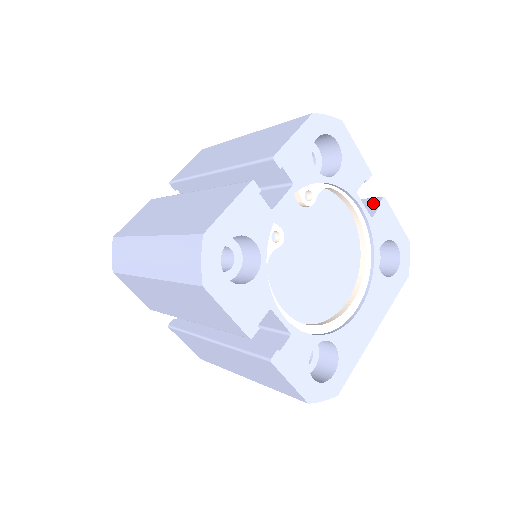
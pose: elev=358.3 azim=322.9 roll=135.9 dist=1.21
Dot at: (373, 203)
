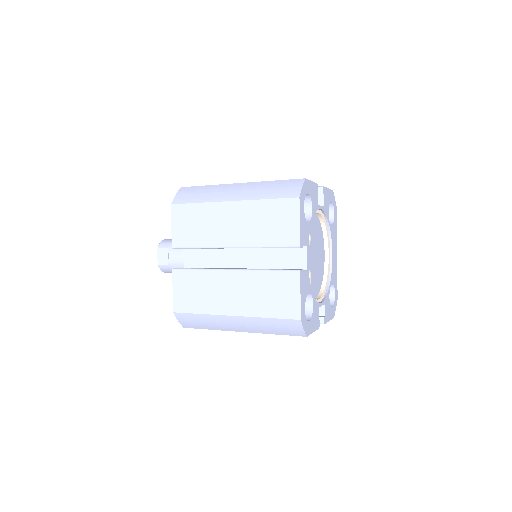
Dot at: (318, 194)
